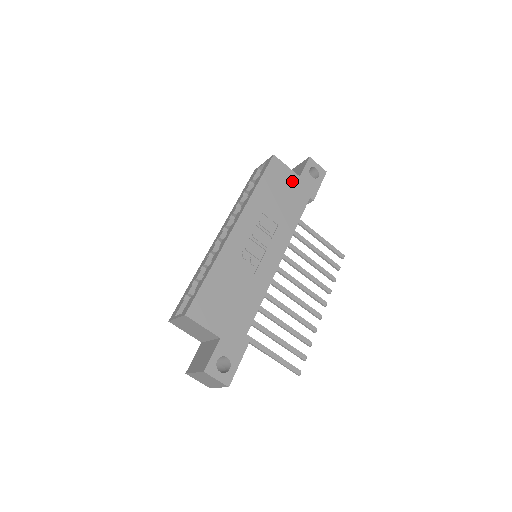
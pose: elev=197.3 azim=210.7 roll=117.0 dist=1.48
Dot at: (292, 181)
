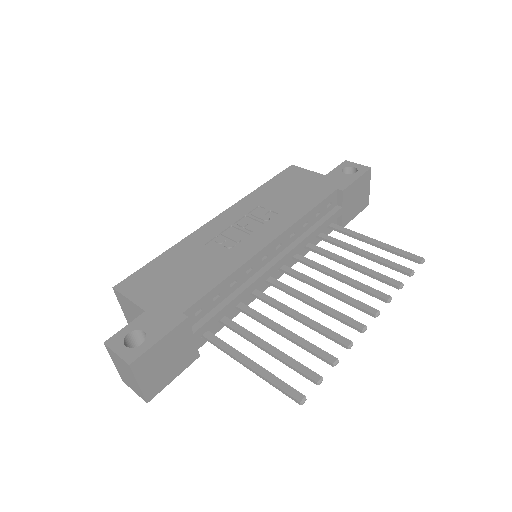
Dot at: (312, 180)
